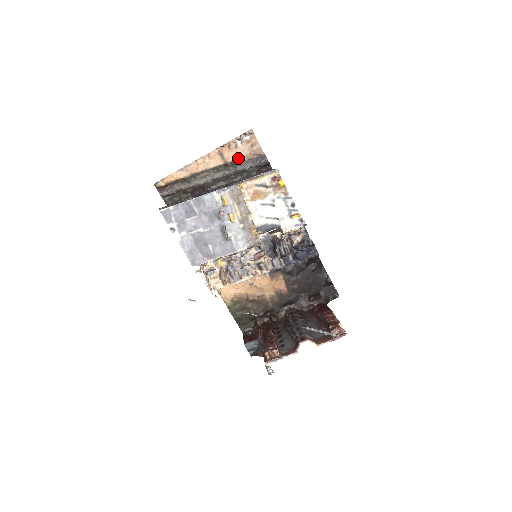
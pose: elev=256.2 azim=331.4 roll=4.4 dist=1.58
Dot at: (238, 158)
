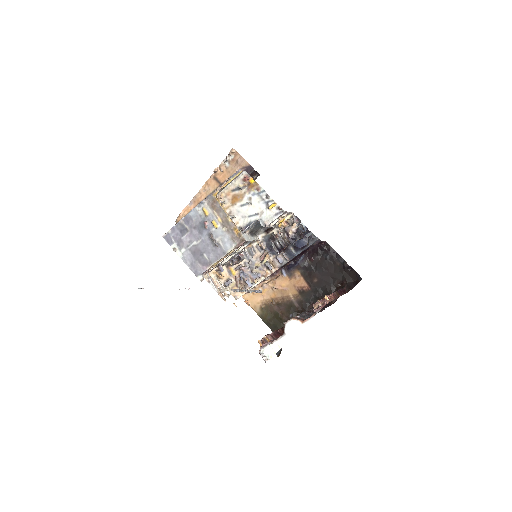
Dot at: occluded
